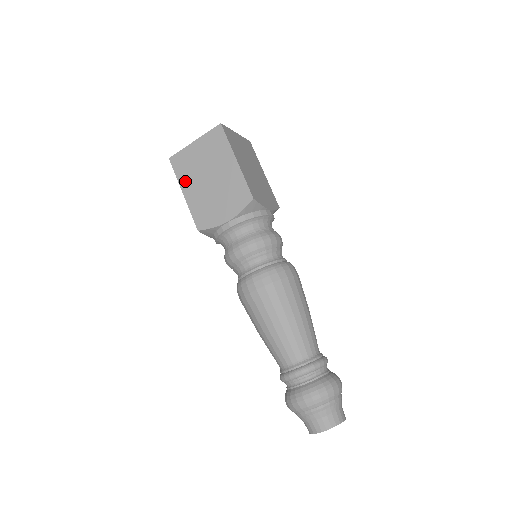
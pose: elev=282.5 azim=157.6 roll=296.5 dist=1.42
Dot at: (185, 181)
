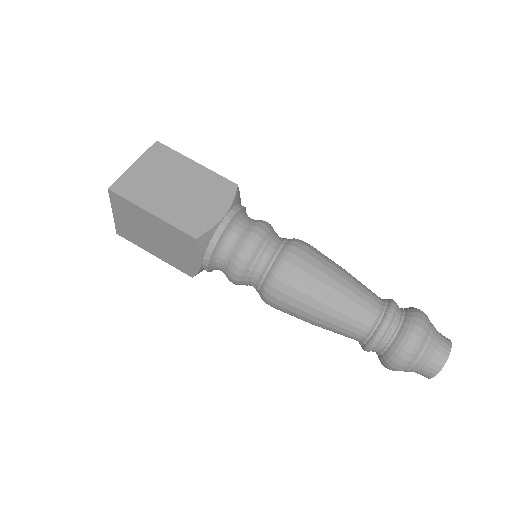
Dot at: (146, 201)
